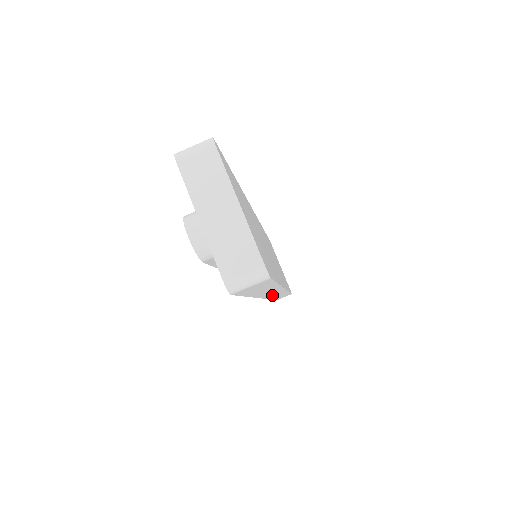
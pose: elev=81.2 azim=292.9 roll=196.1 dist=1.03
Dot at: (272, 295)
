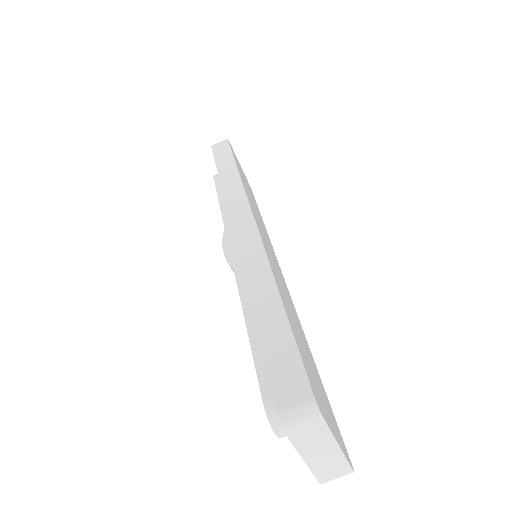
Dot at: occluded
